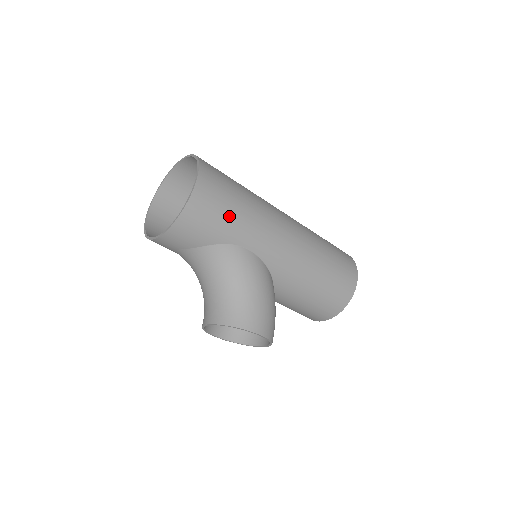
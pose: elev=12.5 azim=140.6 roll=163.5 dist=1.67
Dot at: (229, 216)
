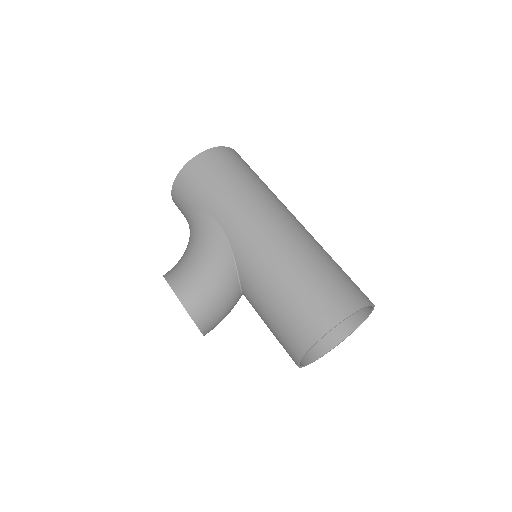
Dot at: (212, 187)
